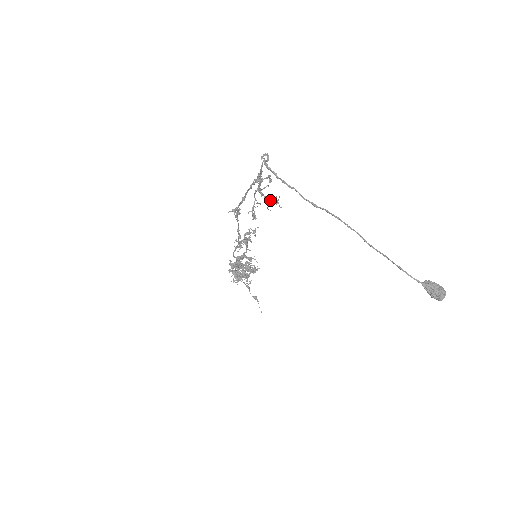
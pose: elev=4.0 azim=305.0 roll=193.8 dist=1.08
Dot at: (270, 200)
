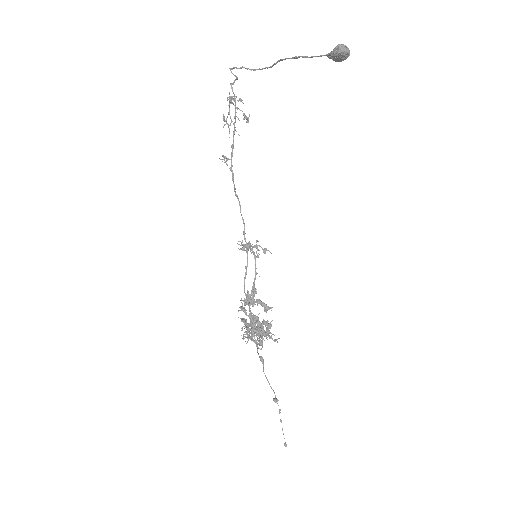
Dot at: (237, 107)
